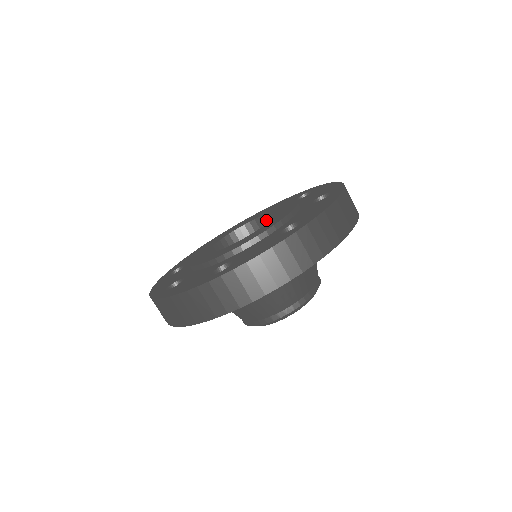
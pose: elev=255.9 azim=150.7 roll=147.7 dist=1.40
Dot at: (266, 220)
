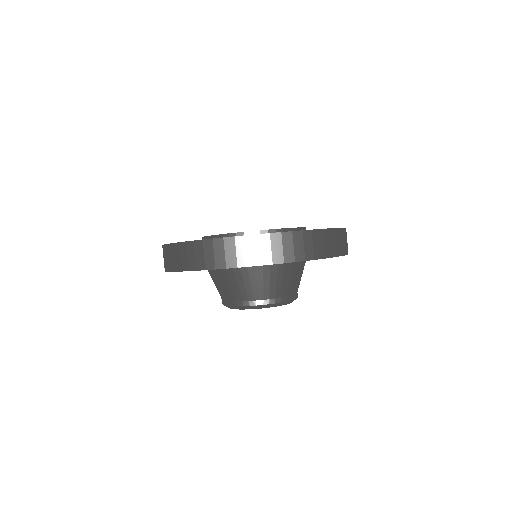
Dot at: occluded
